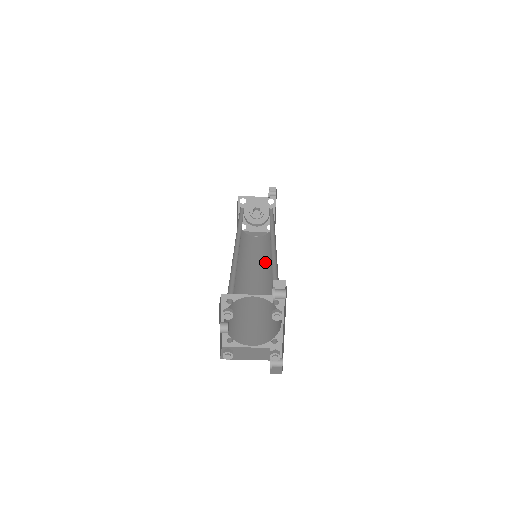
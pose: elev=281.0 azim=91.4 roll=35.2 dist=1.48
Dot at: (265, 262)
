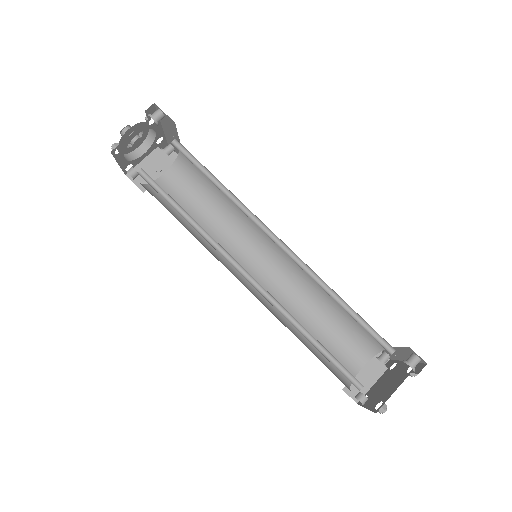
Dot at: (241, 230)
